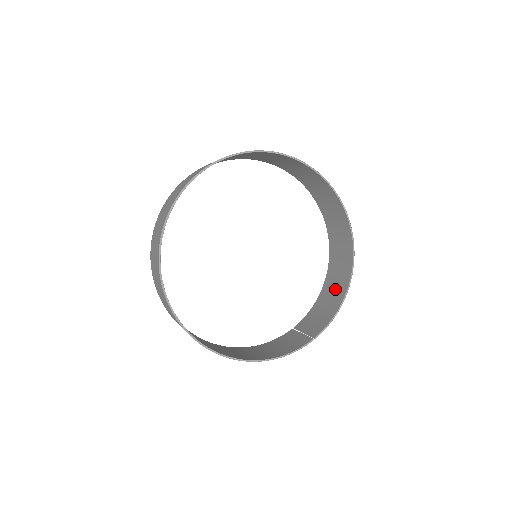
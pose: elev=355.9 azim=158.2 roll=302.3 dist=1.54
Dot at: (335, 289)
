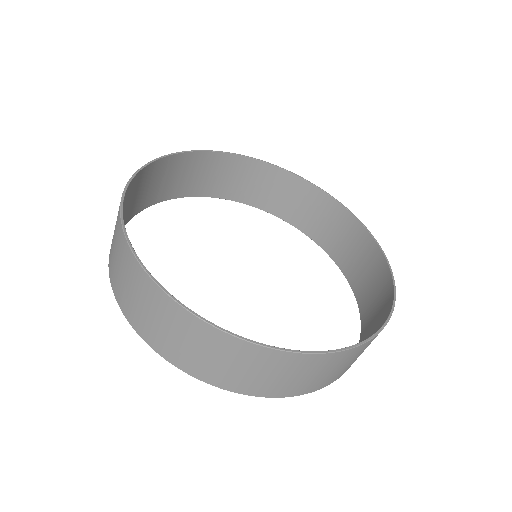
Dot at: (377, 295)
